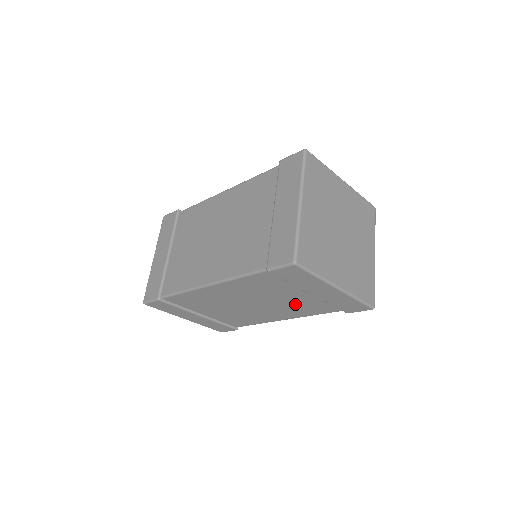
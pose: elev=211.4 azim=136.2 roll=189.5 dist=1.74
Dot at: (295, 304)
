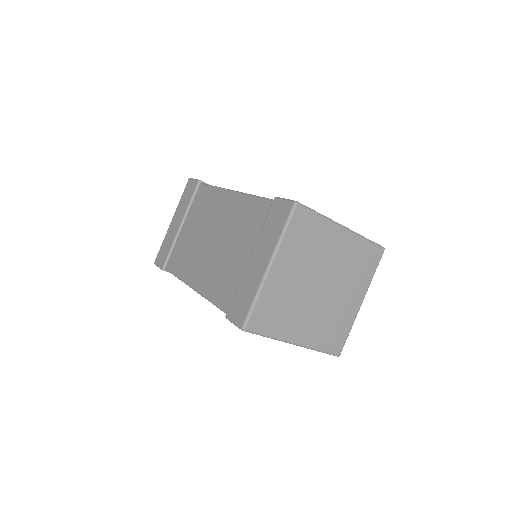
Dot at: occluded
